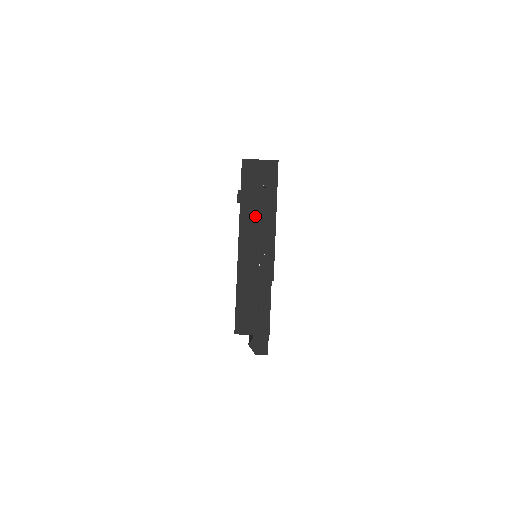
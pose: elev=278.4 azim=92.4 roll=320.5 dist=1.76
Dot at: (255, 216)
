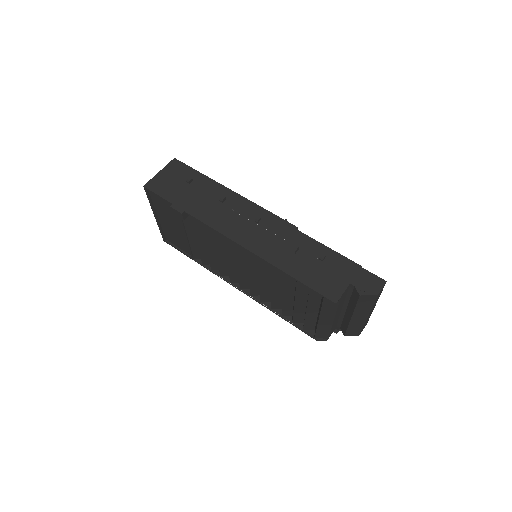
Dot at: (212, 206)
